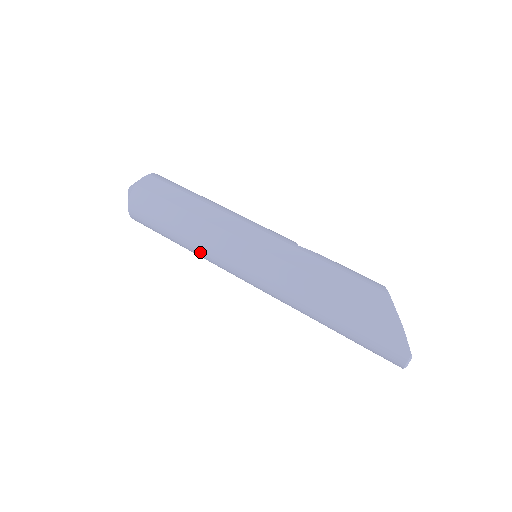
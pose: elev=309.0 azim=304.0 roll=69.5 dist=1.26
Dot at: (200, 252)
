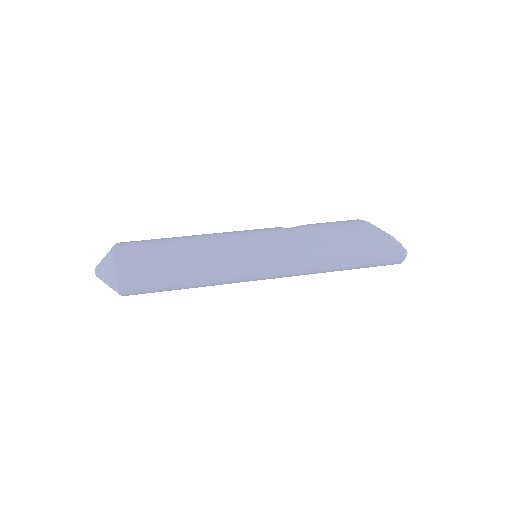
Dot at: (215, 282)
